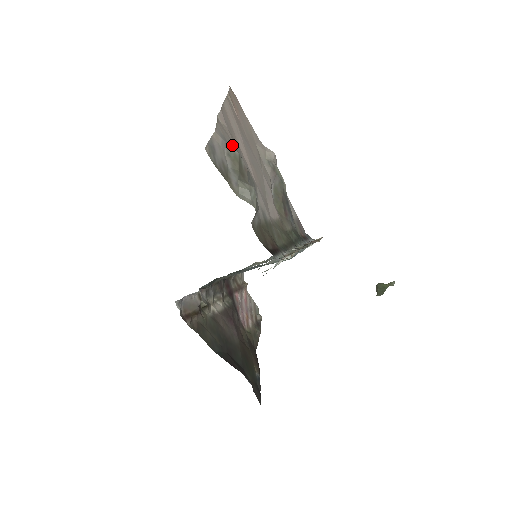
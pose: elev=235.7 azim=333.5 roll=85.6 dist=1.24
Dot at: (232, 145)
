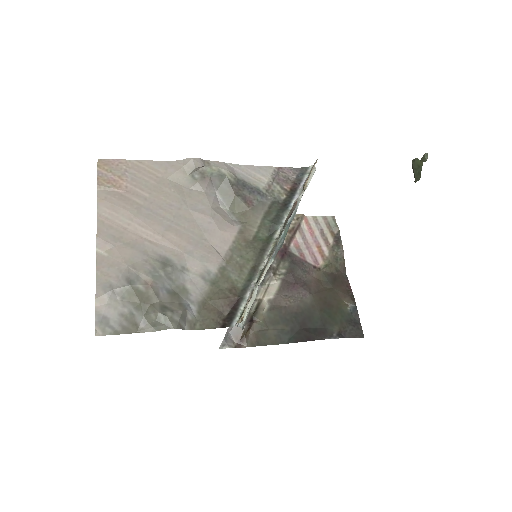
Dot at: (122, 278)
